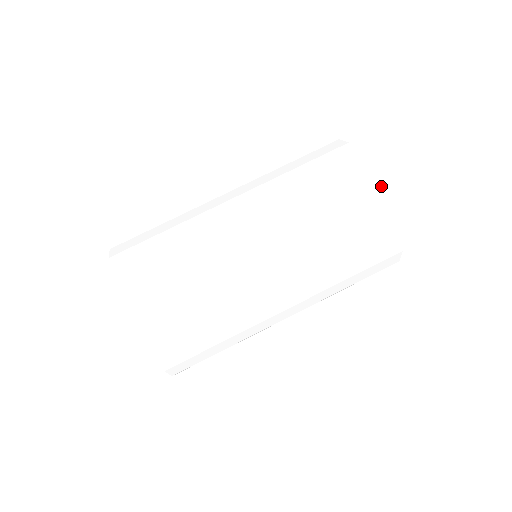
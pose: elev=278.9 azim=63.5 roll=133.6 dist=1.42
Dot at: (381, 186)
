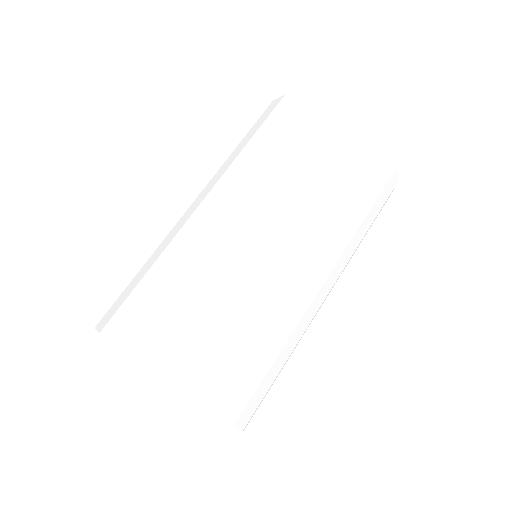
Dot at: (384, 144)
